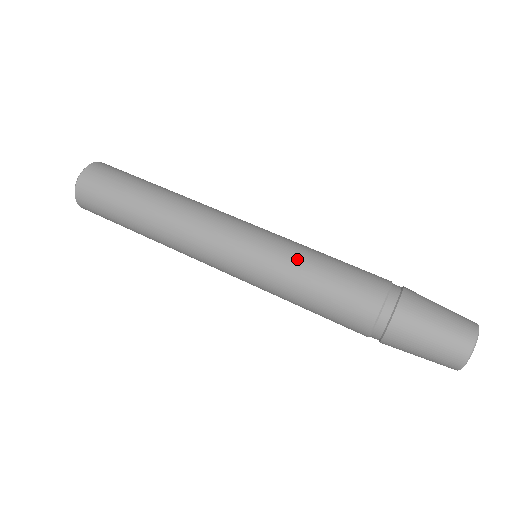
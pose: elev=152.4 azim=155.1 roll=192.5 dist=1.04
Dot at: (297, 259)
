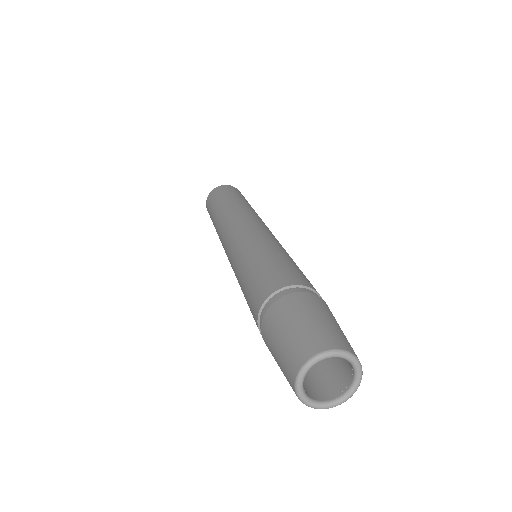
Dot at: (252, 251)
